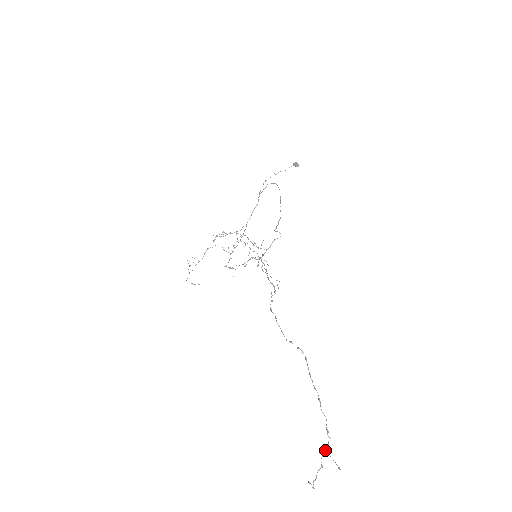
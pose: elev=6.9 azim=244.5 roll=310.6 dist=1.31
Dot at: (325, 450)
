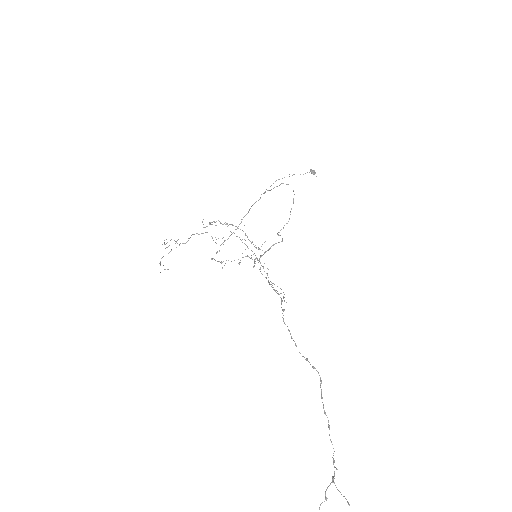
Dot at: (332, 482)
